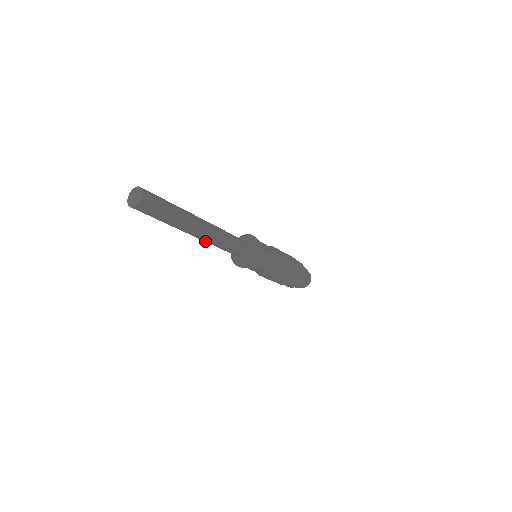
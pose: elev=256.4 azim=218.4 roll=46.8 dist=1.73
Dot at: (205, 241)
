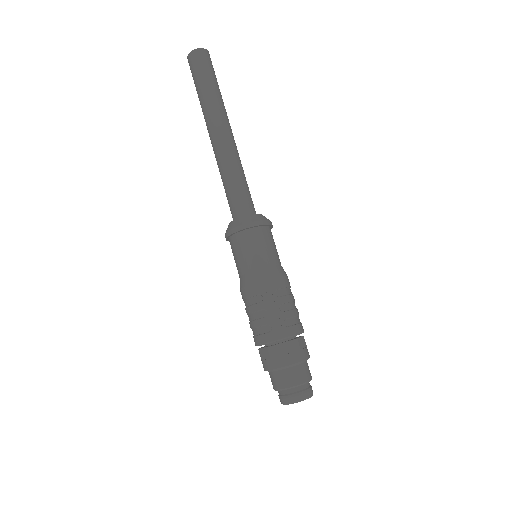
Dot at: (217, 157)
